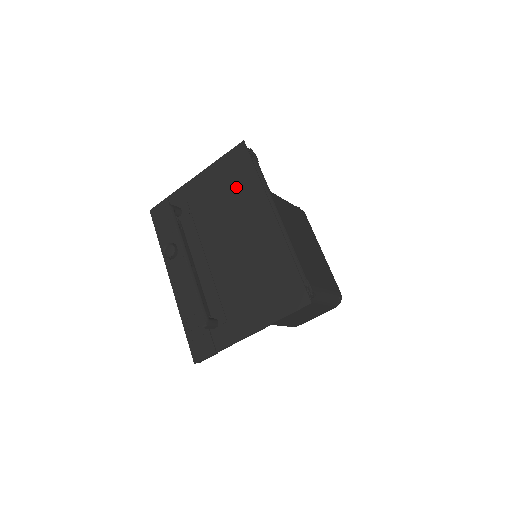
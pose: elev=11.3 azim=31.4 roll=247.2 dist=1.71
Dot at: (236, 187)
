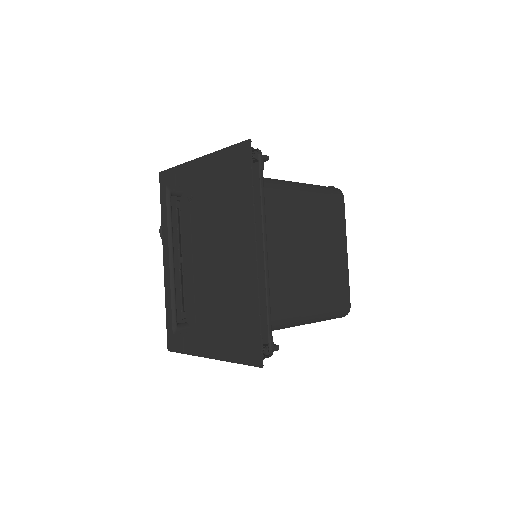
Dot at: (231, 195)
